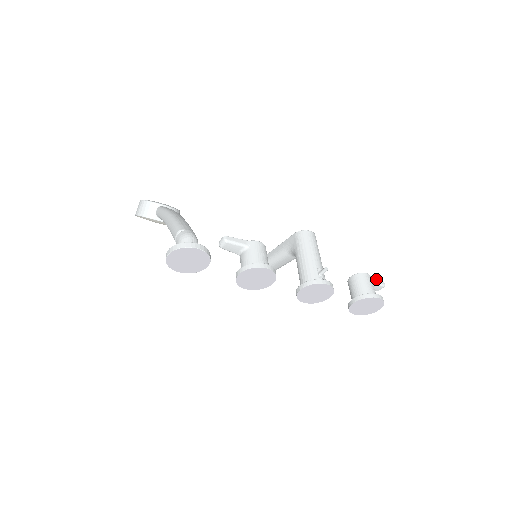
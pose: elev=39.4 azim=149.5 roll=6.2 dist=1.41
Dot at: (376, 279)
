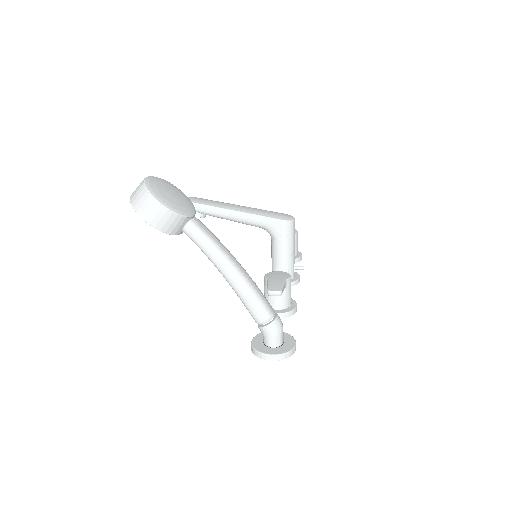
Dot at: occluded
